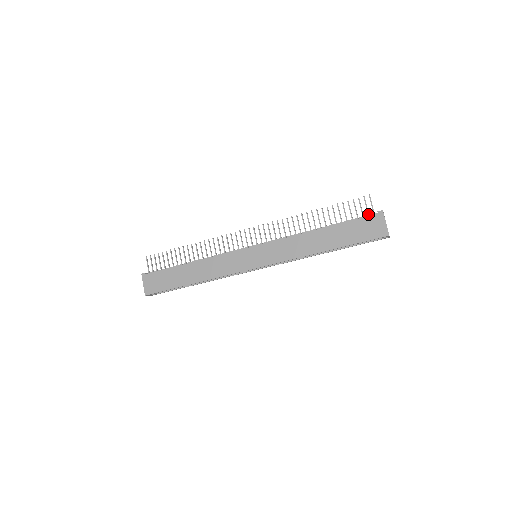
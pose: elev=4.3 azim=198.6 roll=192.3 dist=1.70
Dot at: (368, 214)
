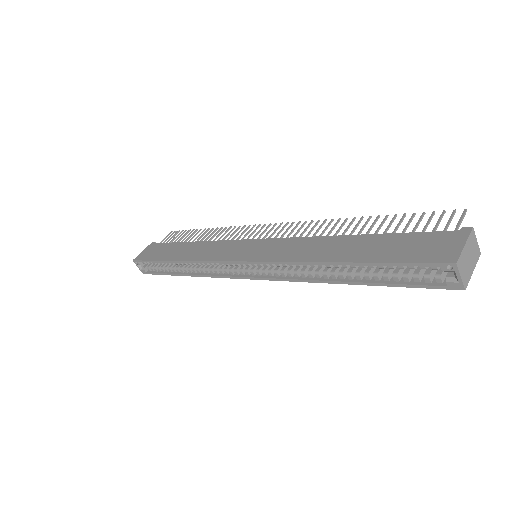
Dot at: (443, 231)
